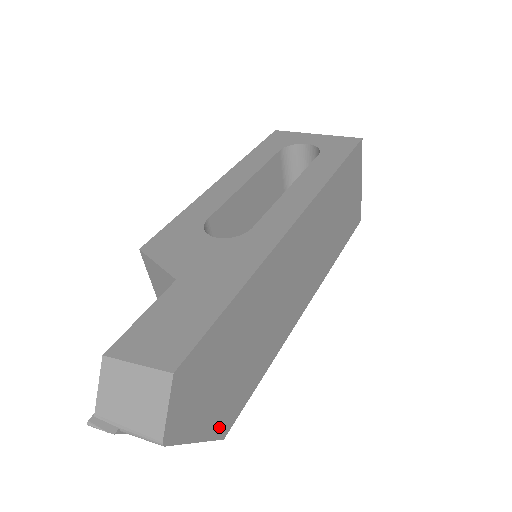
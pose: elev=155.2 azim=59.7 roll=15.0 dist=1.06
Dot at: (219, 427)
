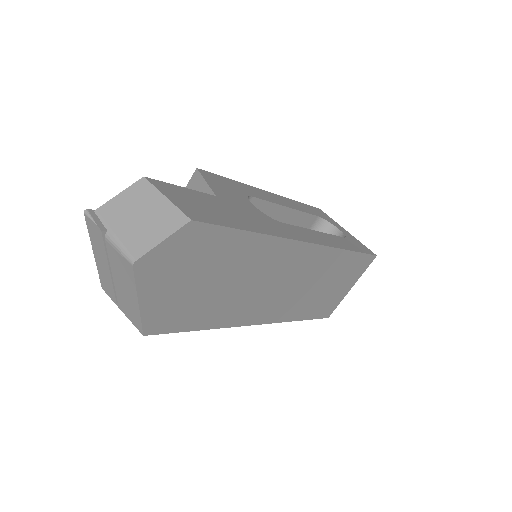
Dot at: (153, 319)
